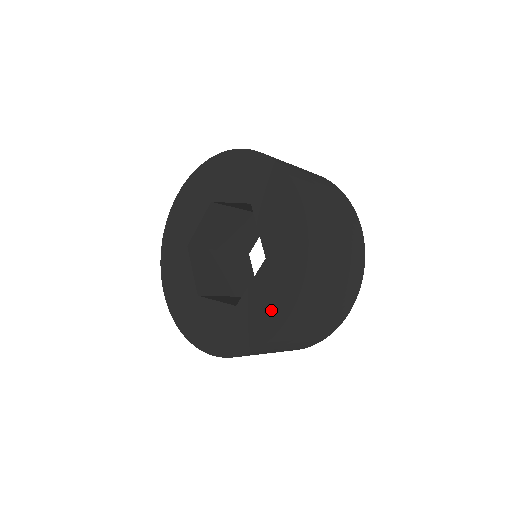
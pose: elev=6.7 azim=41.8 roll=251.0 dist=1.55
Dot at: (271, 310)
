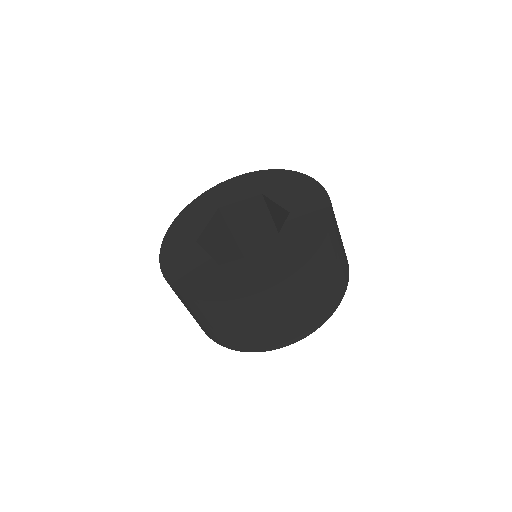
Dot at: (309, 235)
